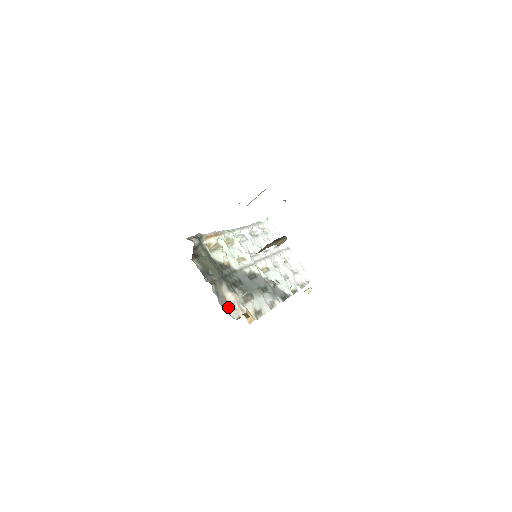
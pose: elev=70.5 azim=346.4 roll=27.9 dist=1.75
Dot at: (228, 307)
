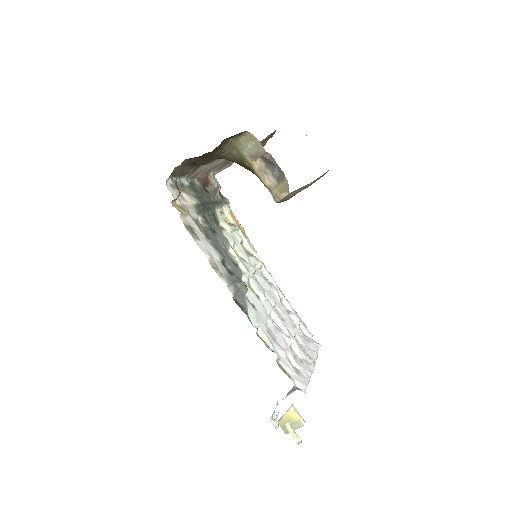
Dot at: (175, 187)
